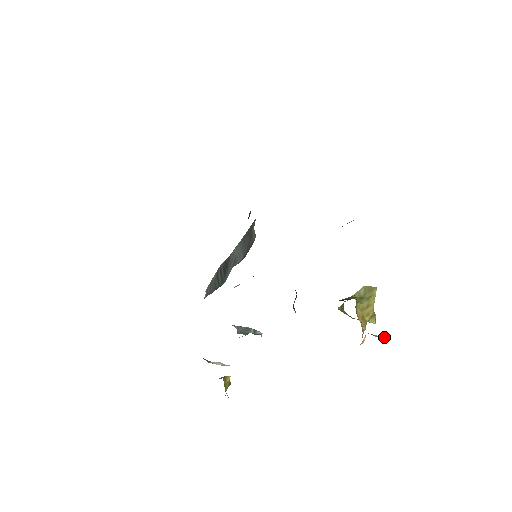
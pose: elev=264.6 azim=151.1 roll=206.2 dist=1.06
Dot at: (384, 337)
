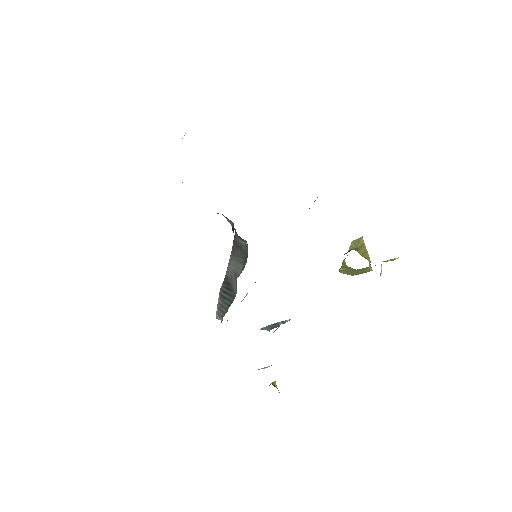
Dot at: (395, 258)
